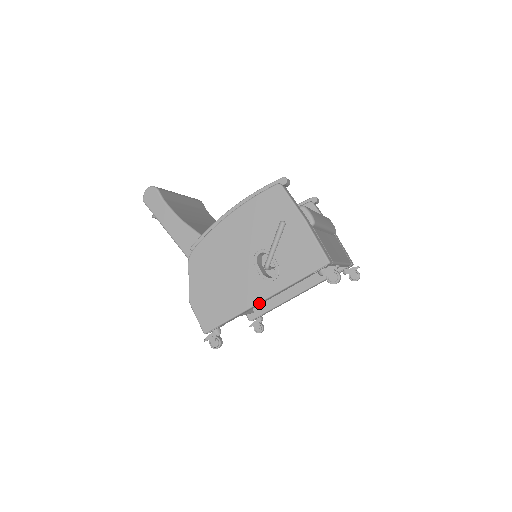
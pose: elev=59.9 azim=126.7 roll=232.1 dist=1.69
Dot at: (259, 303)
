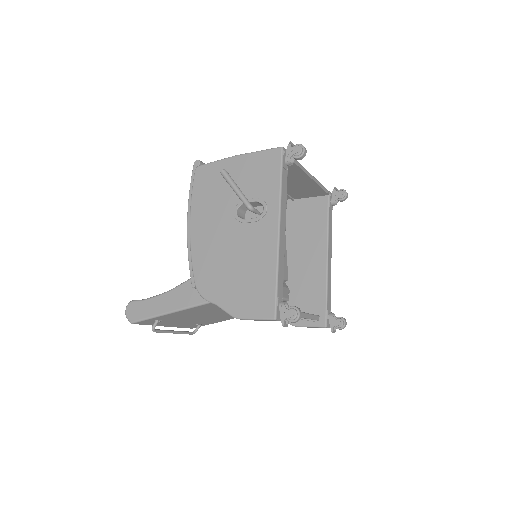
Dot at: (279, 237)
